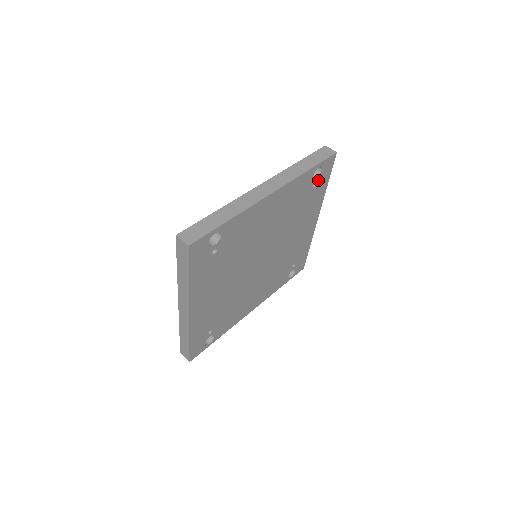
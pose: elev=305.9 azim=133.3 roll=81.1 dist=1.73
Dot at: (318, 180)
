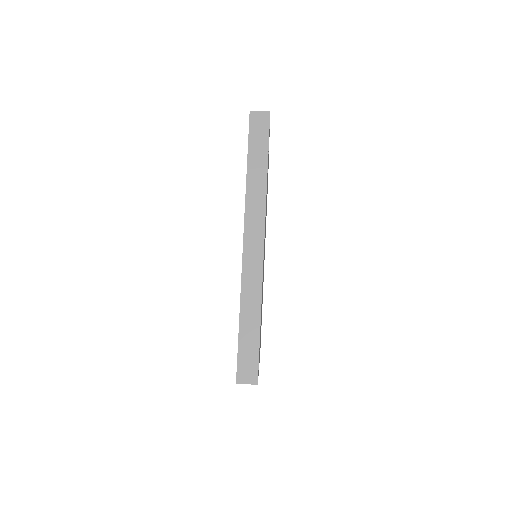
Dot at: occluded
